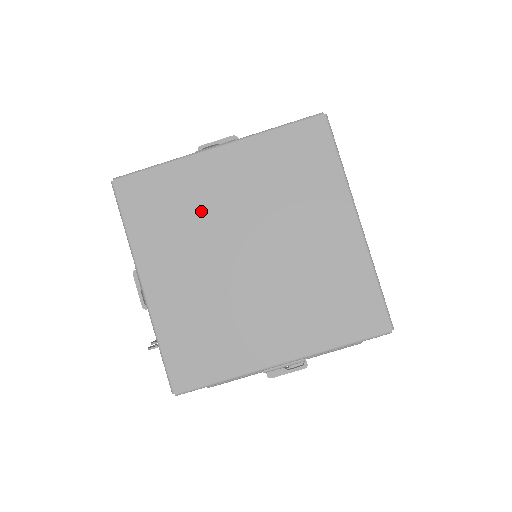
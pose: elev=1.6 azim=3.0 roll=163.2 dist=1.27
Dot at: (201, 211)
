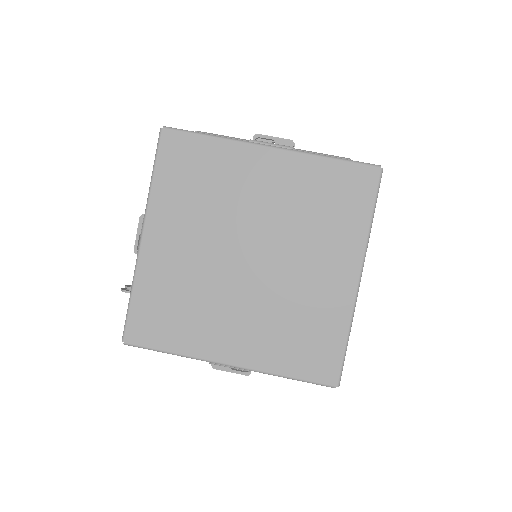
Dot at: (227, 197)
